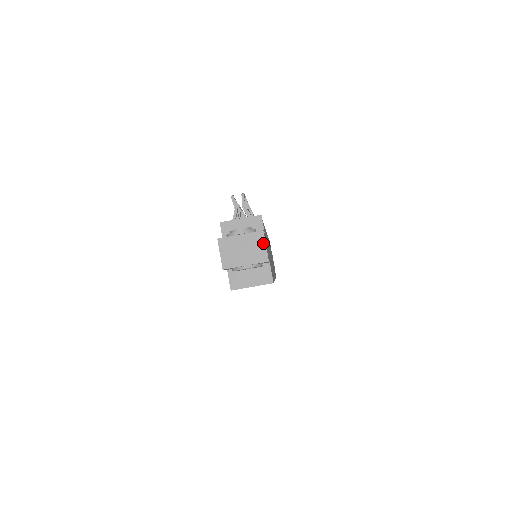
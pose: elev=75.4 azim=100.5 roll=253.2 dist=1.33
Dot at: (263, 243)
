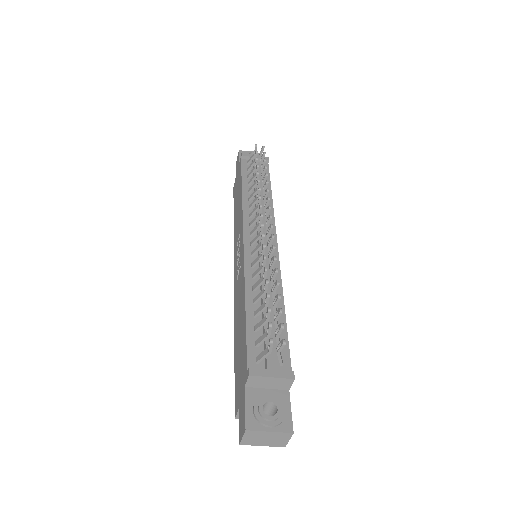
Dot at: (288, 439)
